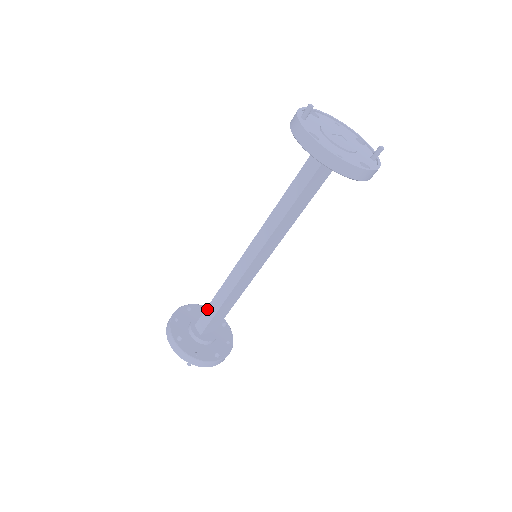
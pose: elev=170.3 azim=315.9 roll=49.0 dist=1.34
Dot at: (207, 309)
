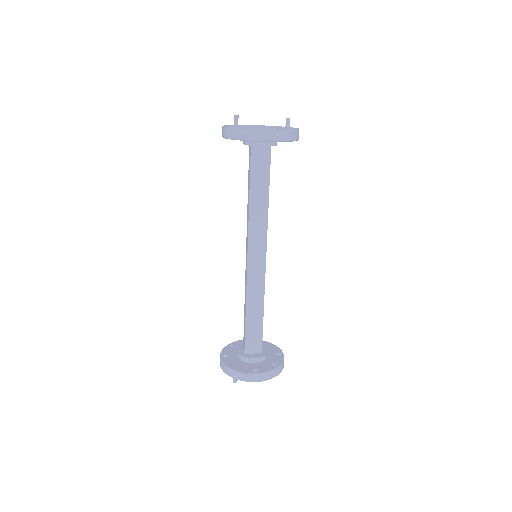
Dot at: (244, 325)
